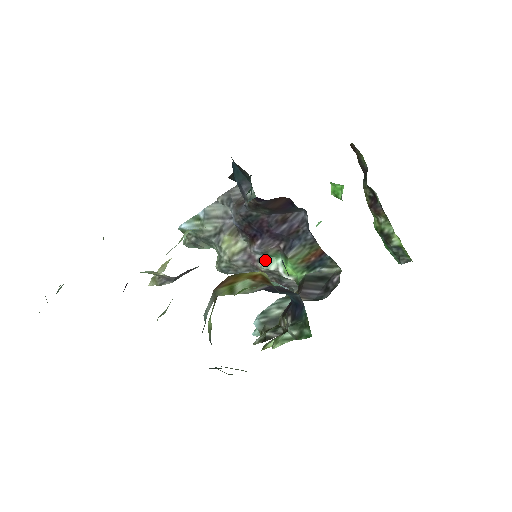
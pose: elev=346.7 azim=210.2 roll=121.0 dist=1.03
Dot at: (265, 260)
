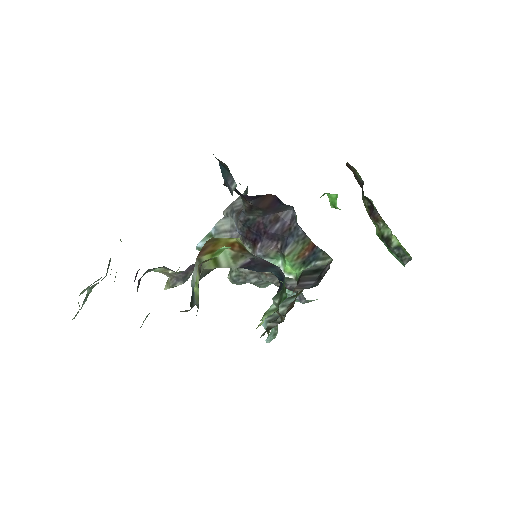
Dot at: occluded
